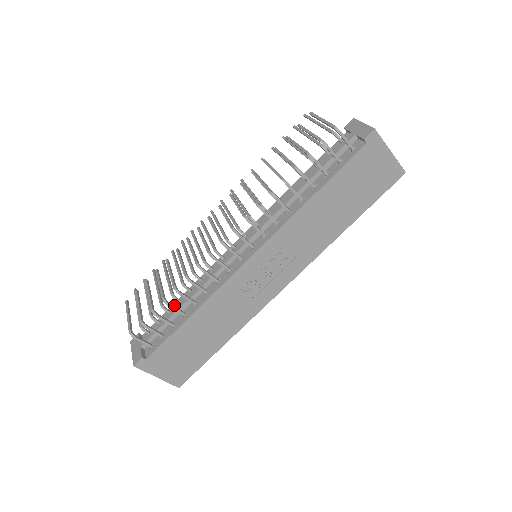
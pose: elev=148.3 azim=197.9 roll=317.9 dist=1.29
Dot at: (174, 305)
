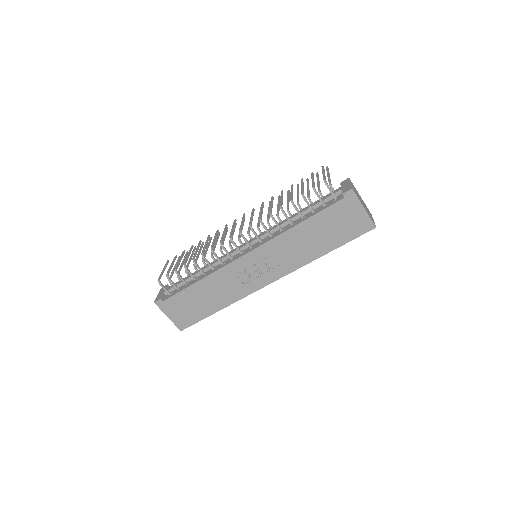
Dot at: occluded
